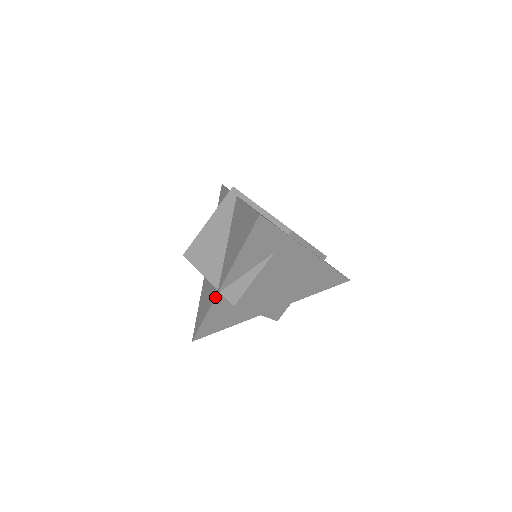
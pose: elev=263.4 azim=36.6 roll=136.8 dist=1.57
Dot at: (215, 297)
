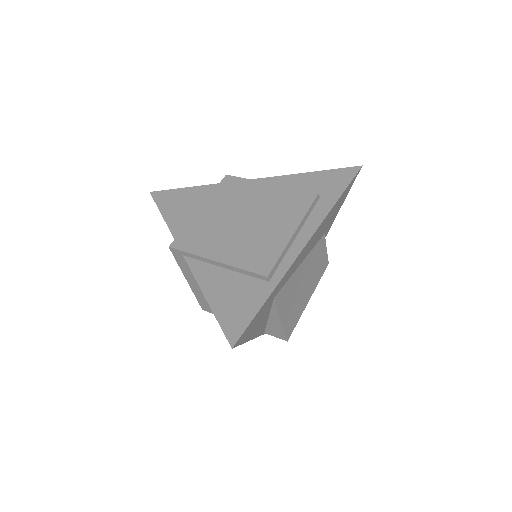
Dot at: occluded
